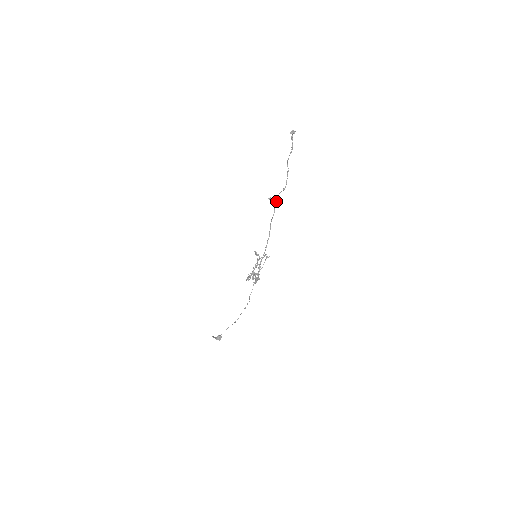
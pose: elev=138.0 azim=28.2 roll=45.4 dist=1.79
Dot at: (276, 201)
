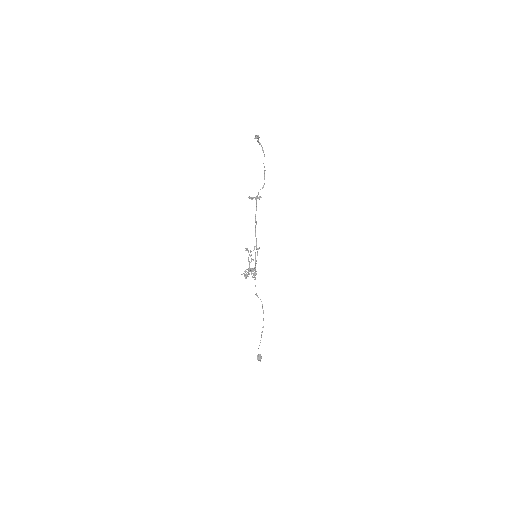
Dot at: (256, 198)
